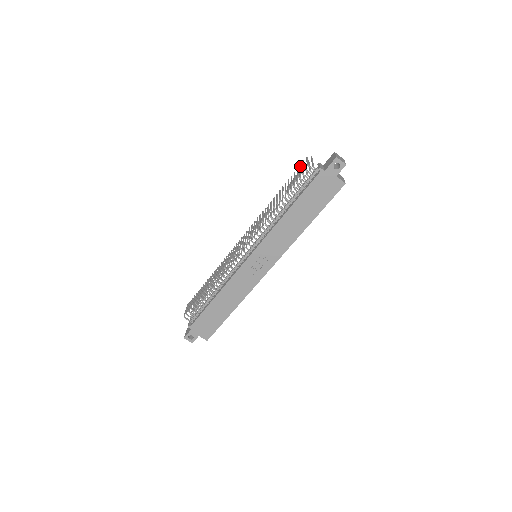
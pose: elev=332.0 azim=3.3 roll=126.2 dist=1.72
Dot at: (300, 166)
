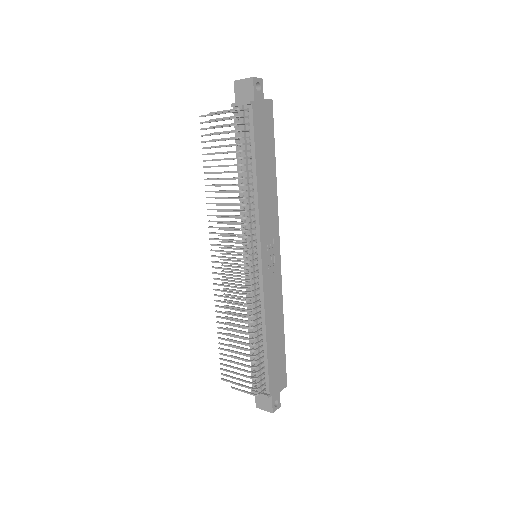
Dot at: (216, 126)
